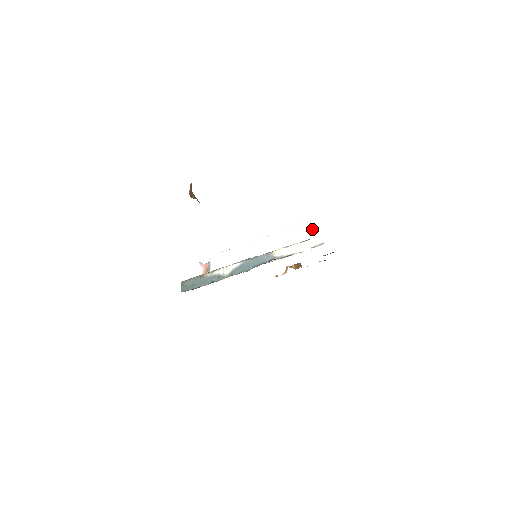
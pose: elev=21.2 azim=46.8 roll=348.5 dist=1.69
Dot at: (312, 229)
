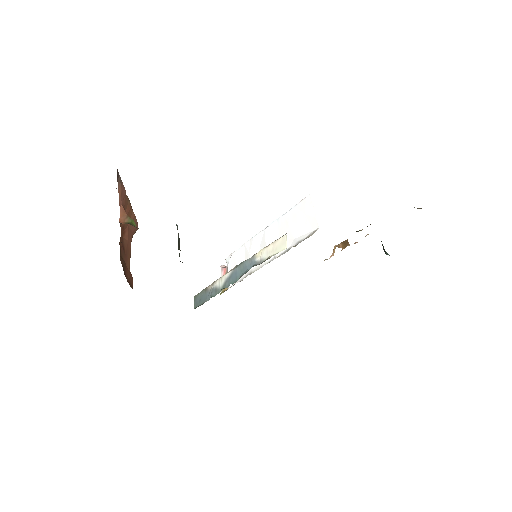
Dot at: (306, 211)
